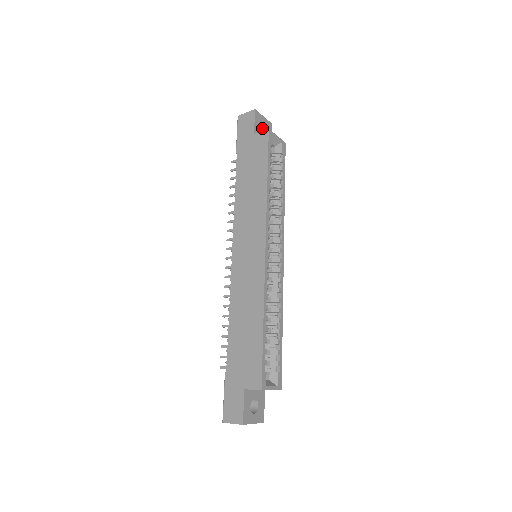
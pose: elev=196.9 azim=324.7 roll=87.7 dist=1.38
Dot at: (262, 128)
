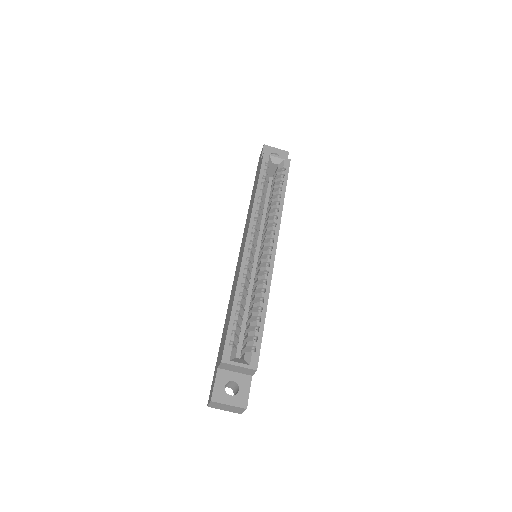
Dot at: occluded
